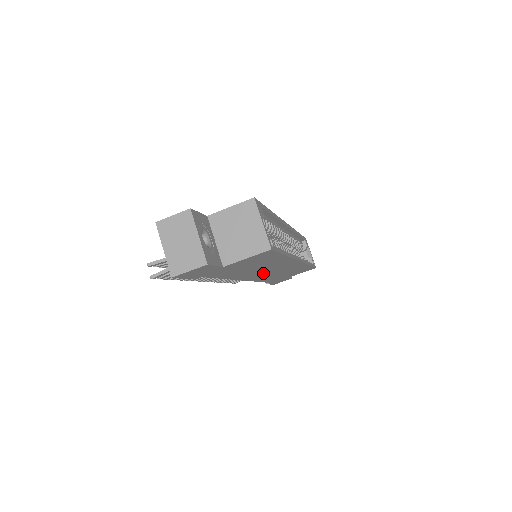
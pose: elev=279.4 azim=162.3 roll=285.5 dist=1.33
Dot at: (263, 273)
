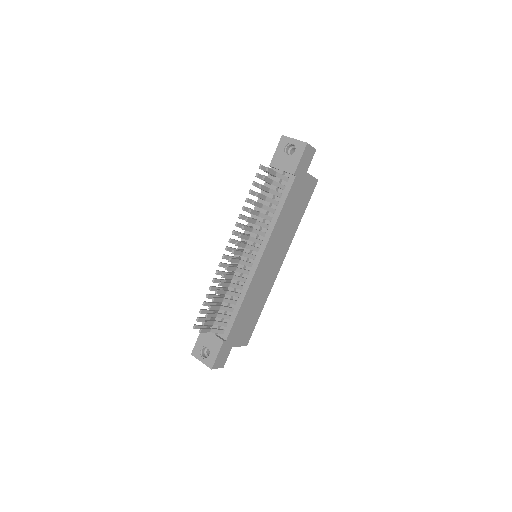
Dot at: (270, 258)
